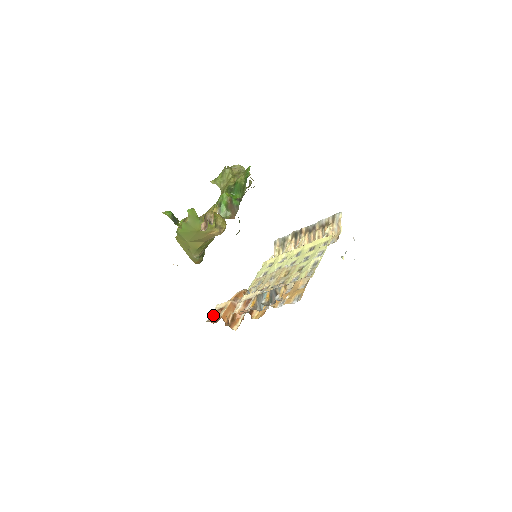
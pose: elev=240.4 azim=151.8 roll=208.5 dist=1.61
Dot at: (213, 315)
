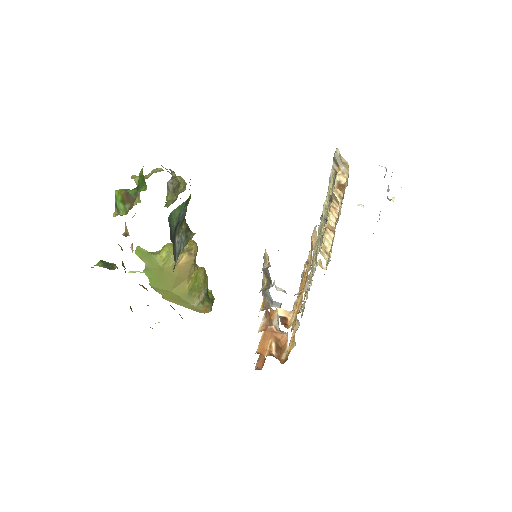
Dot at: (258, 360)
